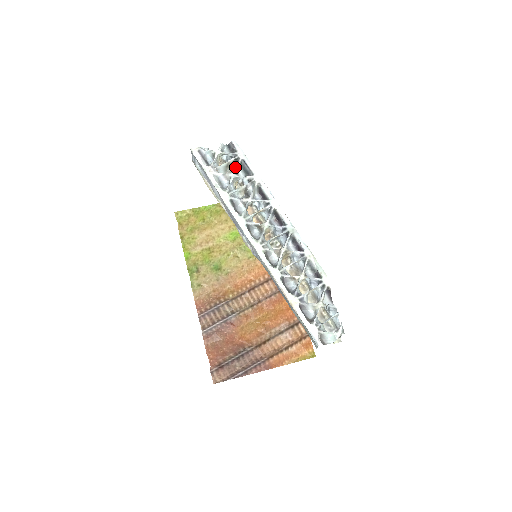
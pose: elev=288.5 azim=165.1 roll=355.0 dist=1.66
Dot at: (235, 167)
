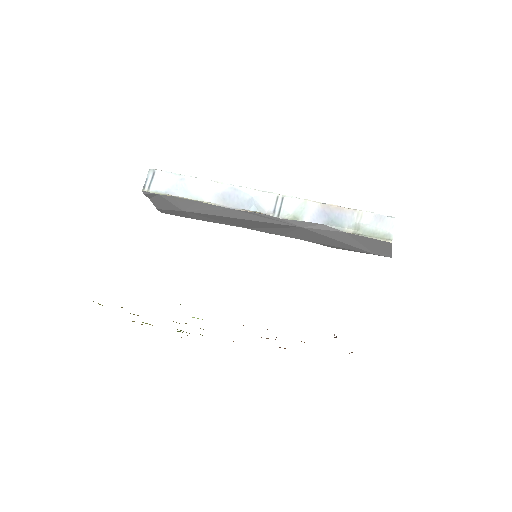
Dot at: occluded
